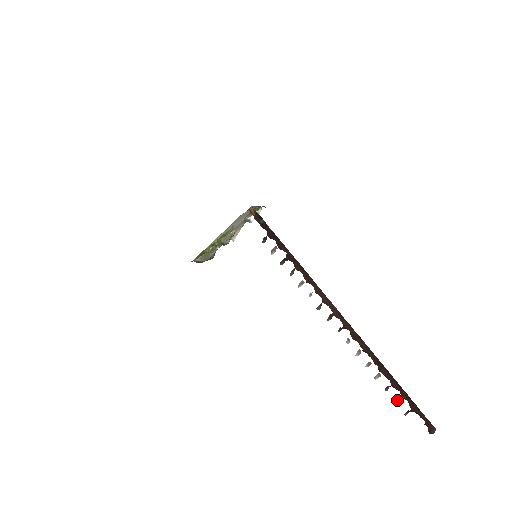
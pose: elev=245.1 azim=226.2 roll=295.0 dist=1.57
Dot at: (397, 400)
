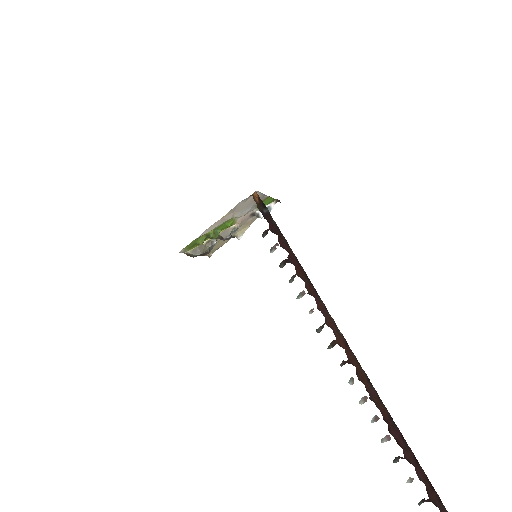
Dot at: (409, 479)
